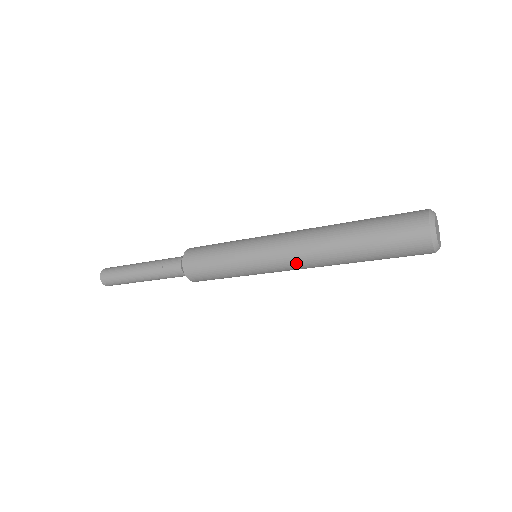
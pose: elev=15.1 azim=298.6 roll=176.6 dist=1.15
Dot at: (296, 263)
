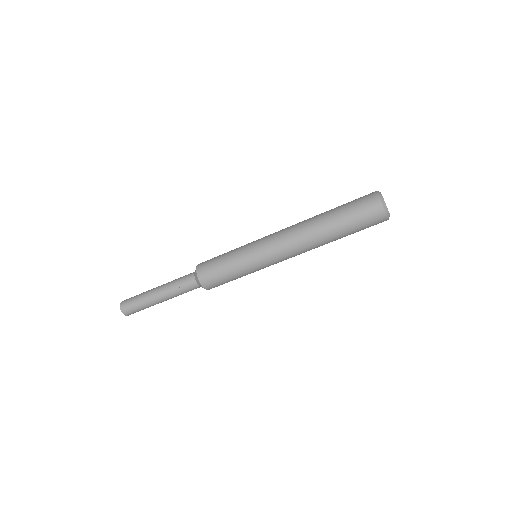
Dot at: (284, 231)
